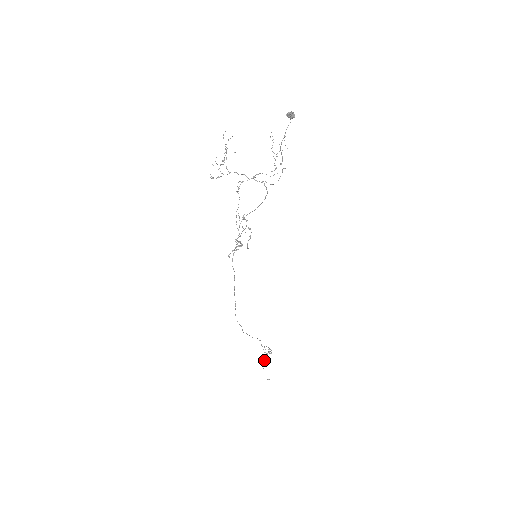
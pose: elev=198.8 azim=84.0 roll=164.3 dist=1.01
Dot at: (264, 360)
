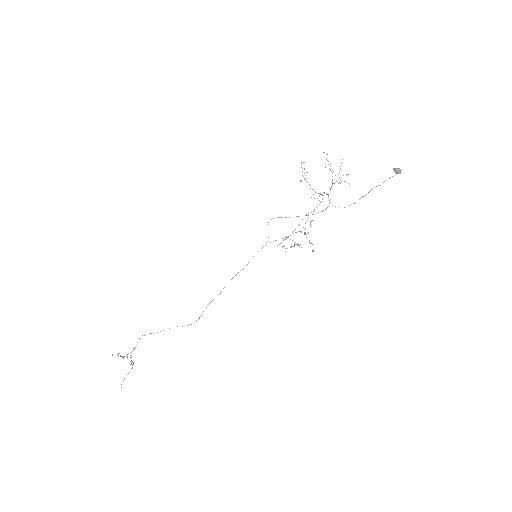
Dot at: (133, 364)
